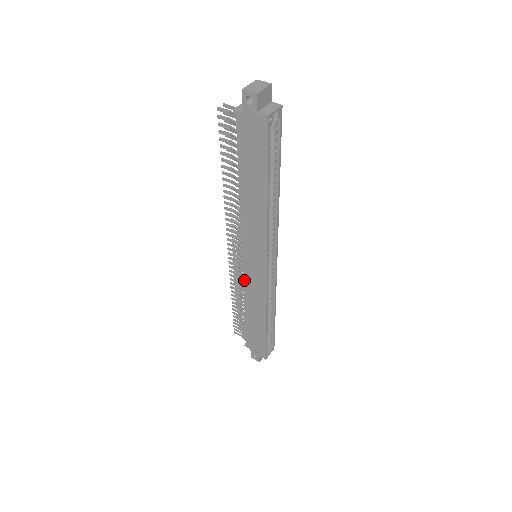
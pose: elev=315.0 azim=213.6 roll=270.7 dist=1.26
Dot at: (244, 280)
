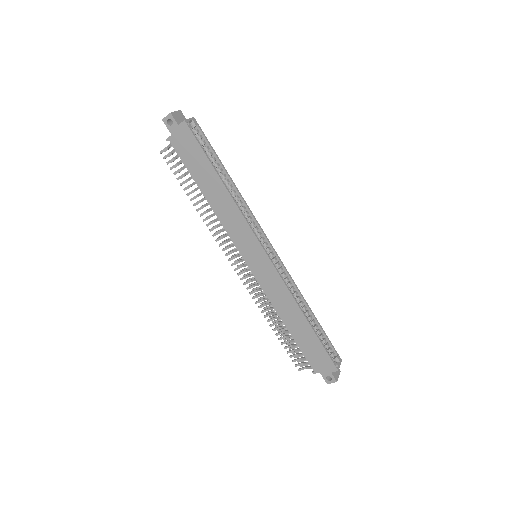
Dot at: (261, 286)
